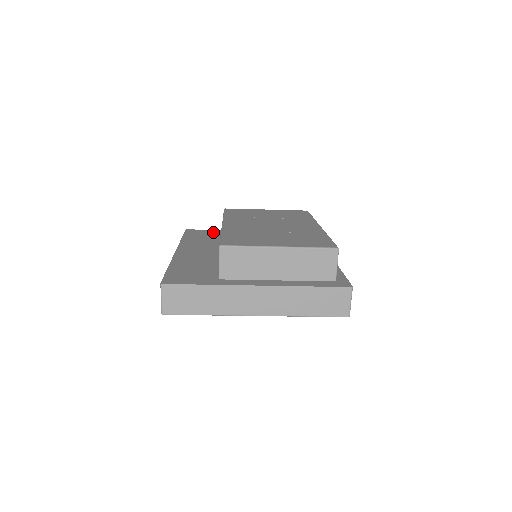
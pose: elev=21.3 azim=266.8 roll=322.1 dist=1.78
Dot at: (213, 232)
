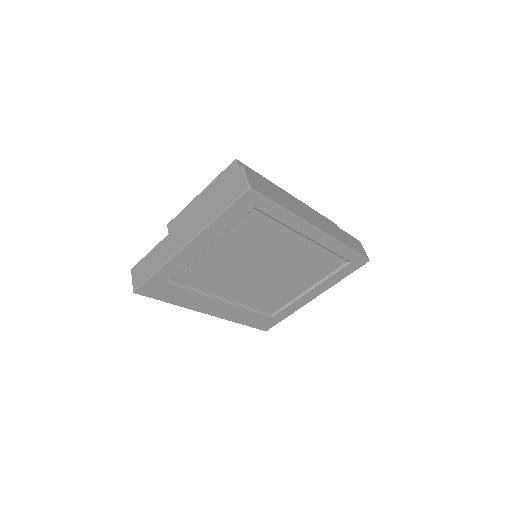
Dot at: occluded
